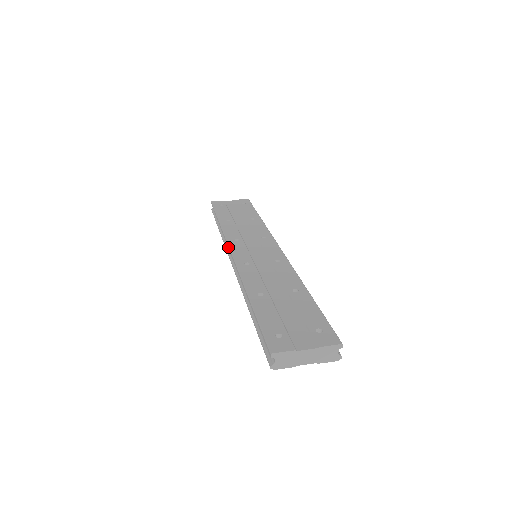
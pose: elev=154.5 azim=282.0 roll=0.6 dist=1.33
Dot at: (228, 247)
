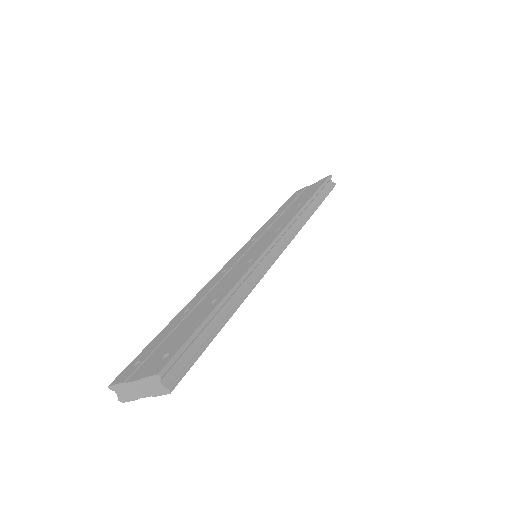
Dot at: occluded
